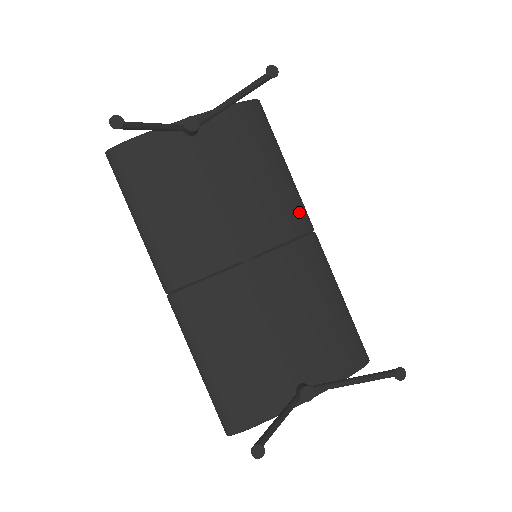
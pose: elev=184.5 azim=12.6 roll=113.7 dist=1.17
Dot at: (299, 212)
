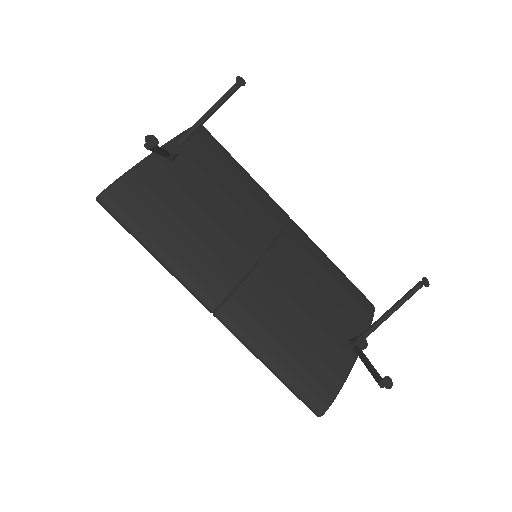
Dot at: (275, 205)
